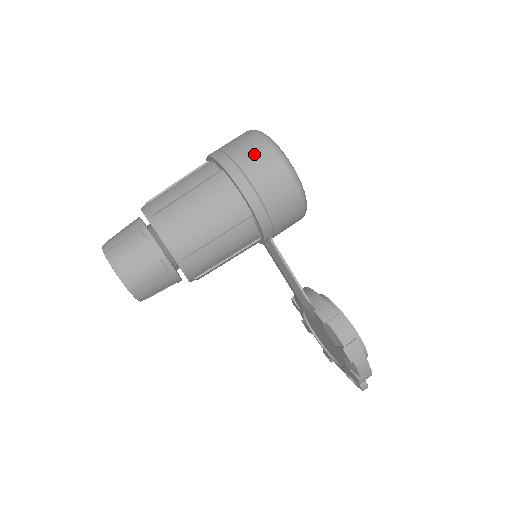
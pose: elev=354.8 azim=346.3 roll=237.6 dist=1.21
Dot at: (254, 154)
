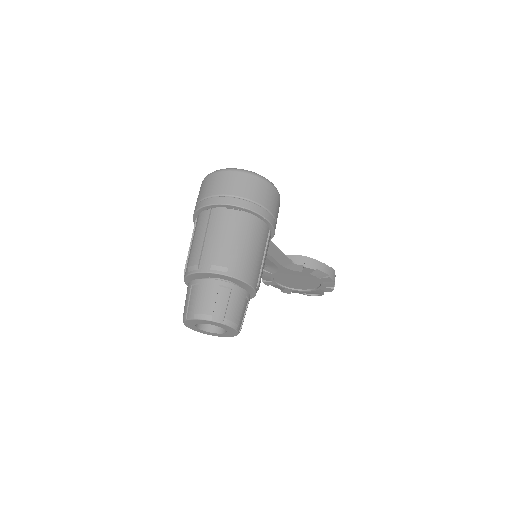
Dot at: (254, 188)
